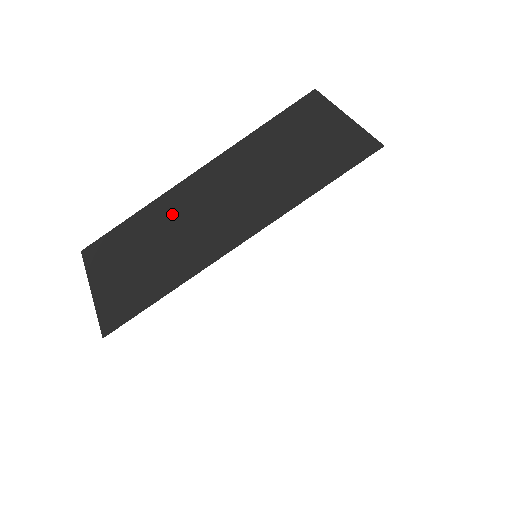
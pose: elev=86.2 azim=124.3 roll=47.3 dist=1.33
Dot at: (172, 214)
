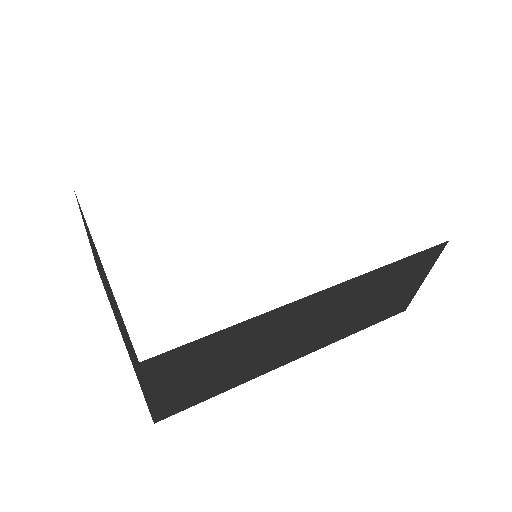
Dot at: occluded
